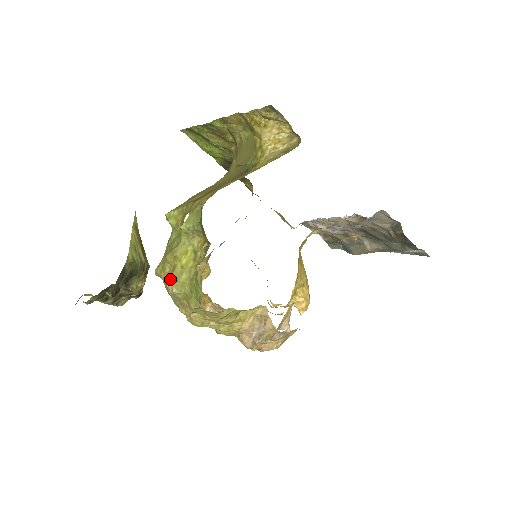
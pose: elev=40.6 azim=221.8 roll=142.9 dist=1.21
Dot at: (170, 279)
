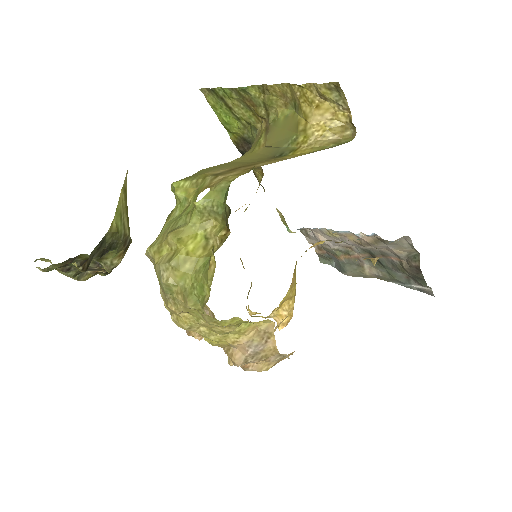
Dot at: (168, 265)
